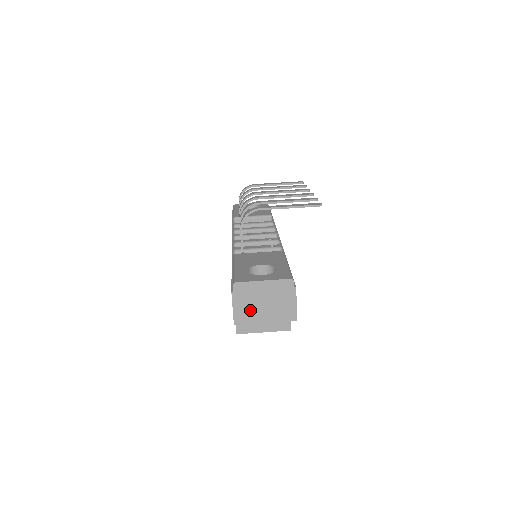
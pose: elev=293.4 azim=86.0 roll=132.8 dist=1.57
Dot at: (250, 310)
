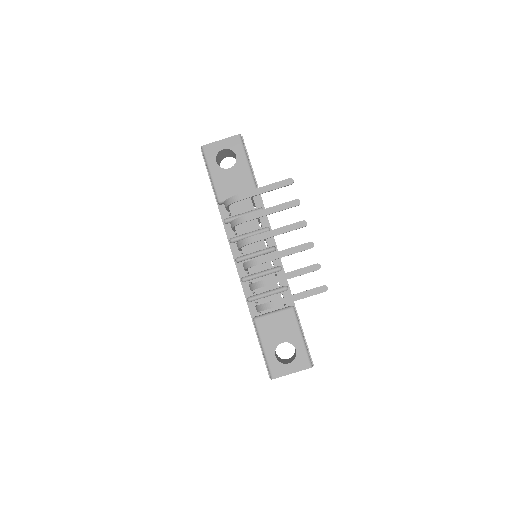
Dot at: occluded
